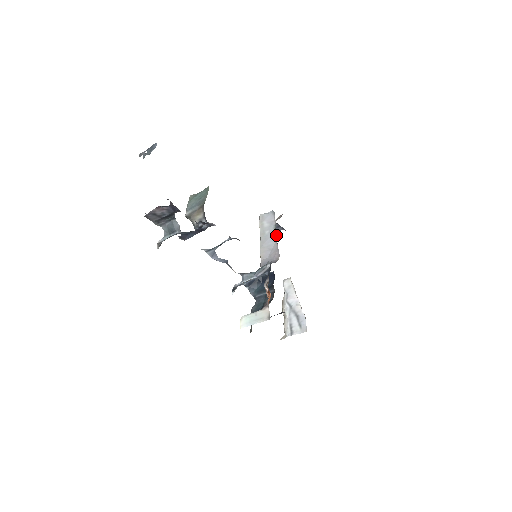
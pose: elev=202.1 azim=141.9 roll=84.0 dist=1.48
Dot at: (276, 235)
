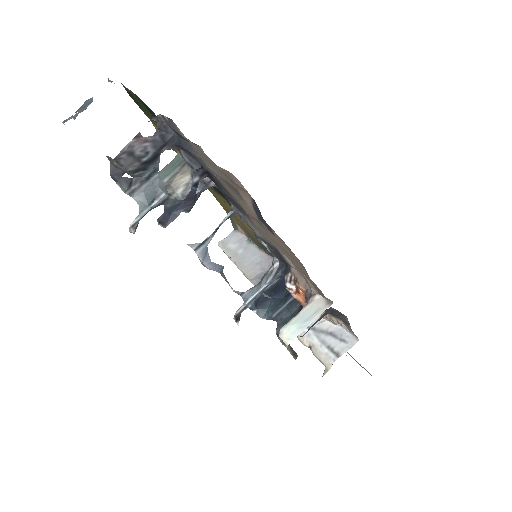
Dot at: (256, 246)
